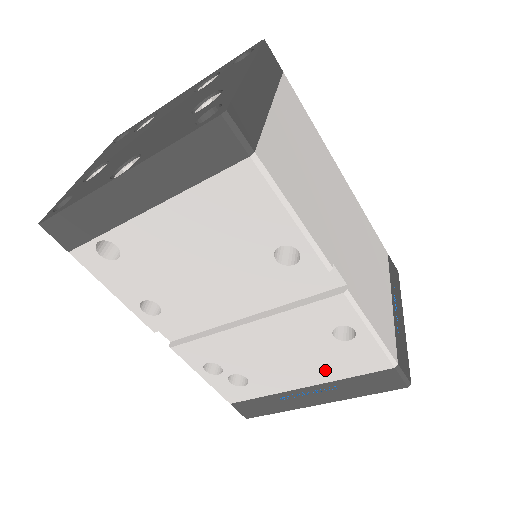
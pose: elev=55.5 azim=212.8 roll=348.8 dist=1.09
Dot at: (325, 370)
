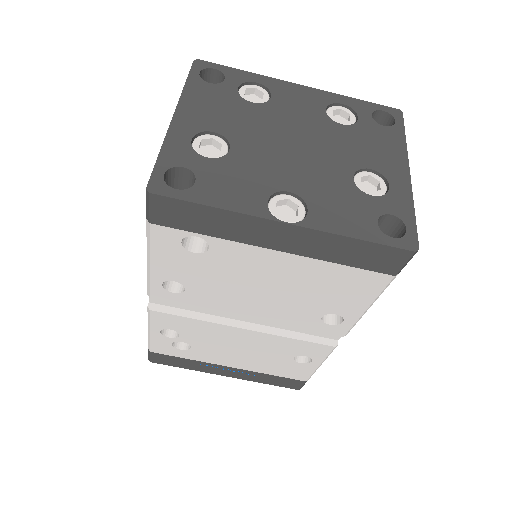
Dot at: (260, 366)
